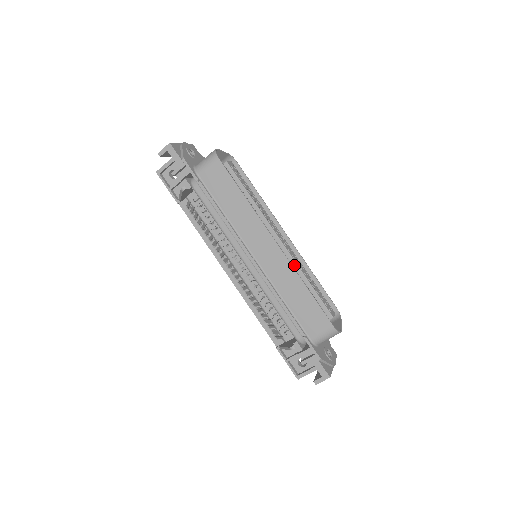
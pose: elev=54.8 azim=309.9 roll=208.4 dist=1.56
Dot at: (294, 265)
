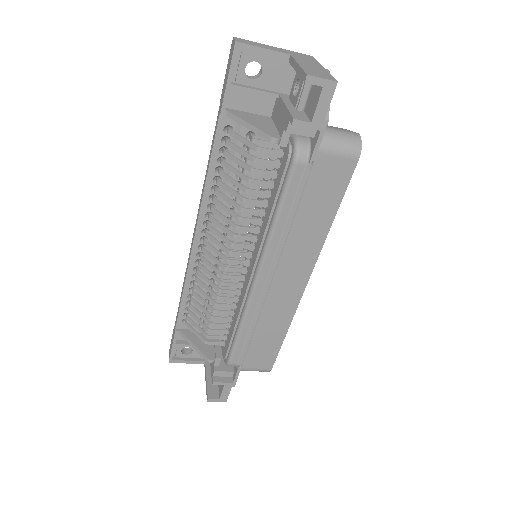
Dot at: occluded
